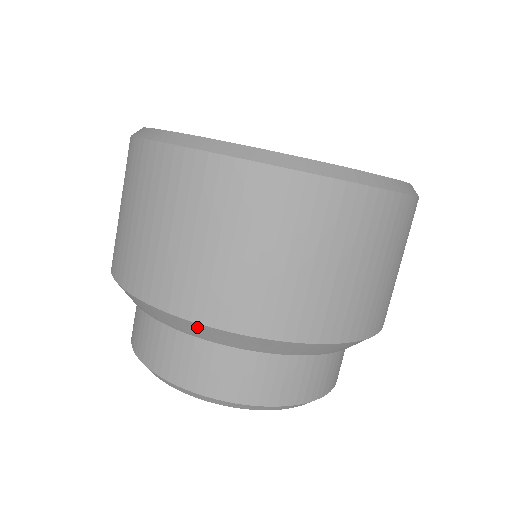
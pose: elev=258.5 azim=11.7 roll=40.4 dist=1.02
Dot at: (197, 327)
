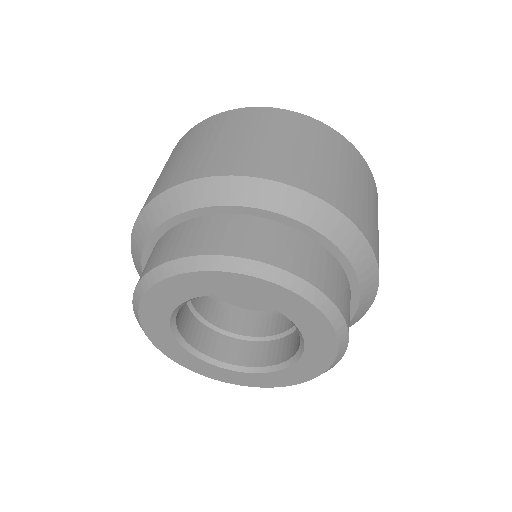
Dot at: (278, 190)
